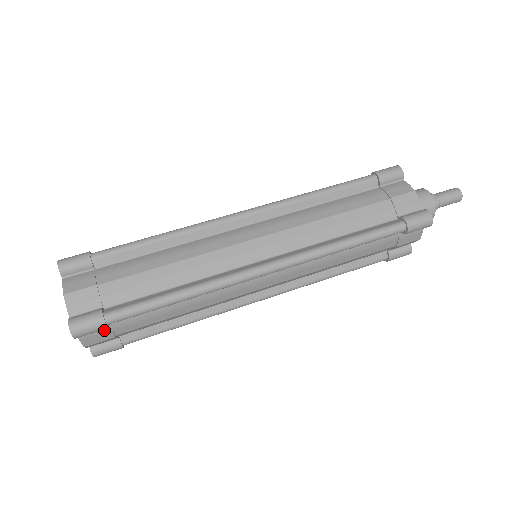
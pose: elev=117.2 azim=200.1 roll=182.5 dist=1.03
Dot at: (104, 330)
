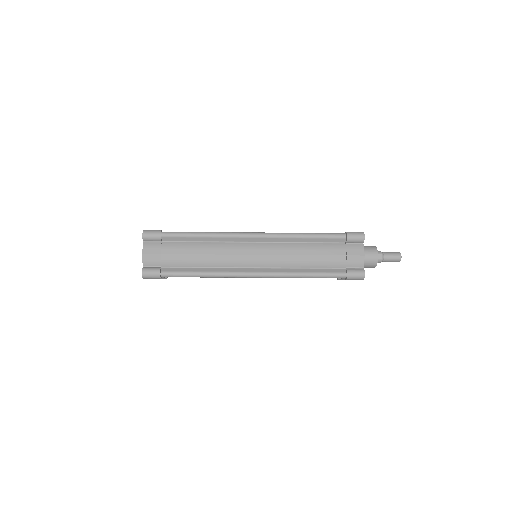
Dot at: occluded
